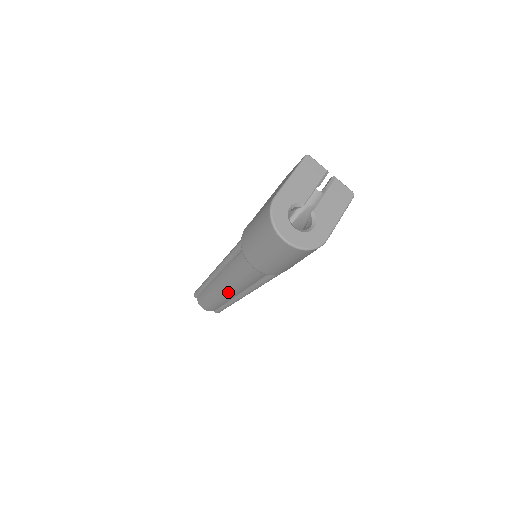
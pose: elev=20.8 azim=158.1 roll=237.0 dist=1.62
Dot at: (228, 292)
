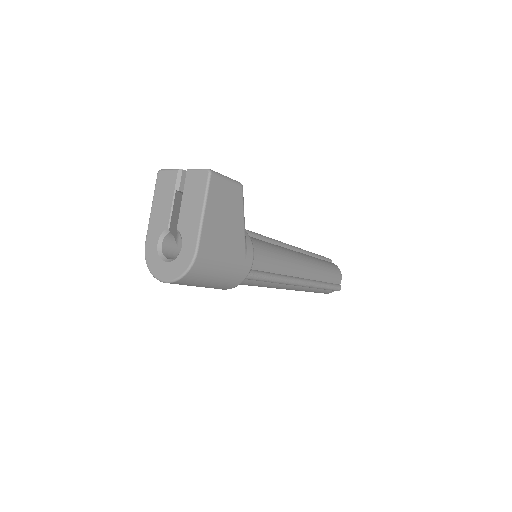
Dot at: (287, 289)
